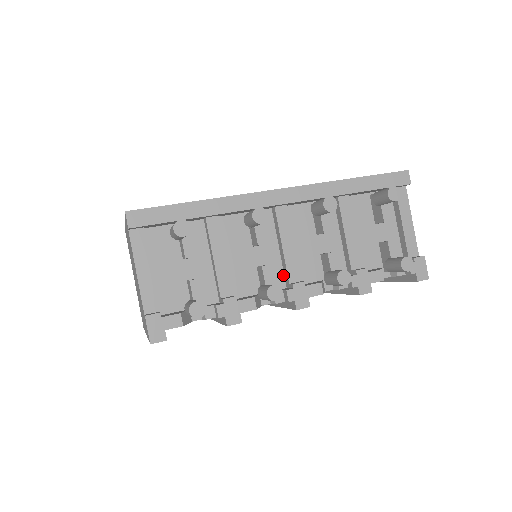
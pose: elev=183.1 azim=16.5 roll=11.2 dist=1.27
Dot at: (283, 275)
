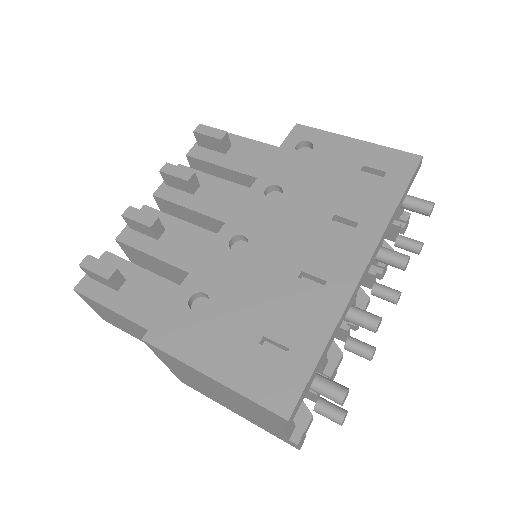
Dot at: occluded
